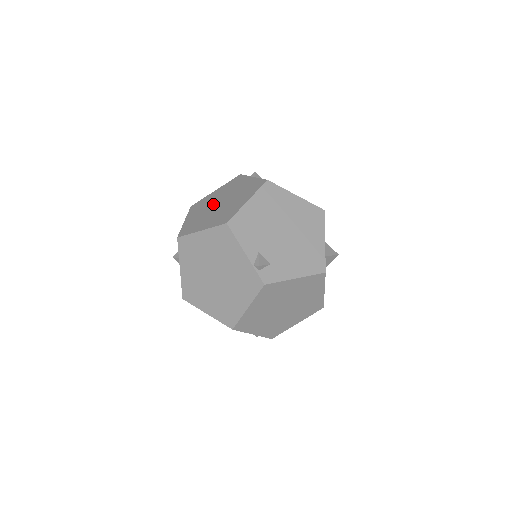
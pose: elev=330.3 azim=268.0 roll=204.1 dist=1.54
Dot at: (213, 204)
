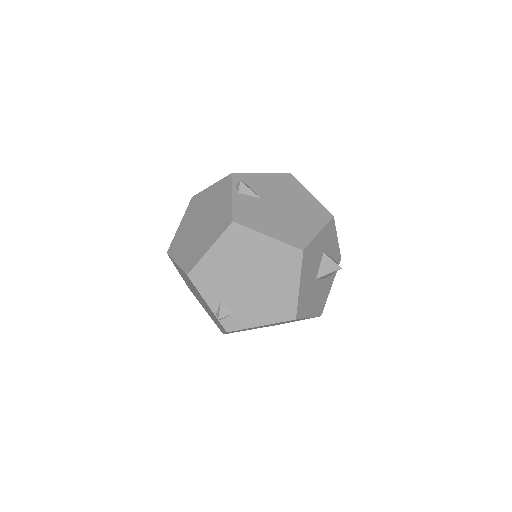
Dot at: (198, 218)
